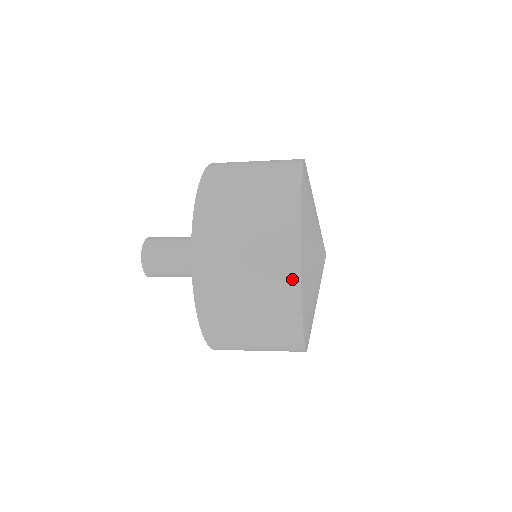
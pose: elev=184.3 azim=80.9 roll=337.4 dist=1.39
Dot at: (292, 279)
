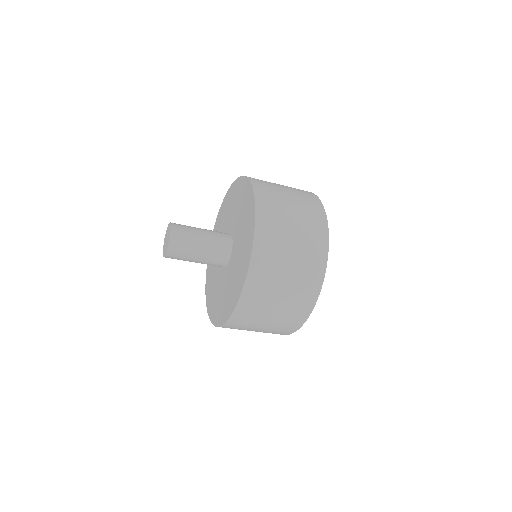
Dot at: (321, 268)
